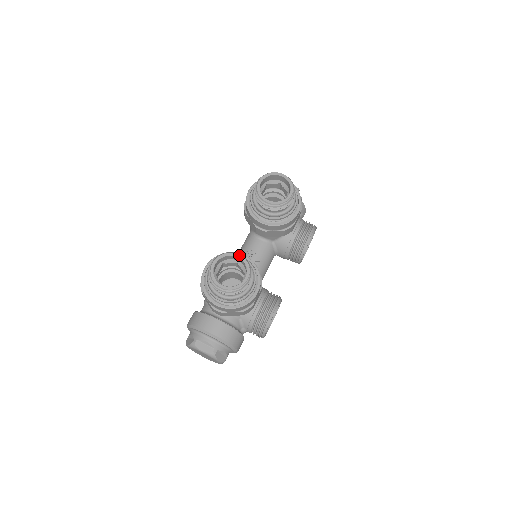
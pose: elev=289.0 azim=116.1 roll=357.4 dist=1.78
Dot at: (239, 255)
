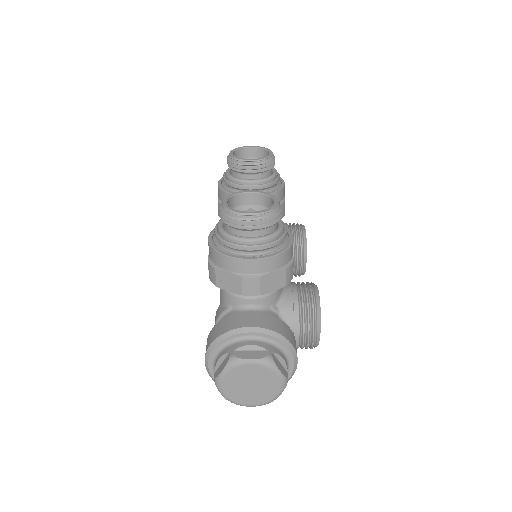
Dot at: (251, 190)
